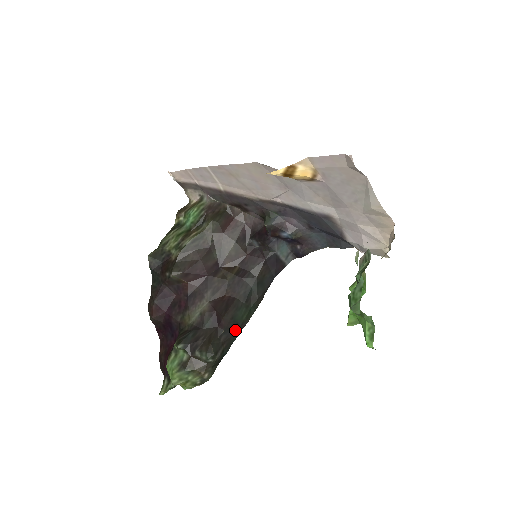
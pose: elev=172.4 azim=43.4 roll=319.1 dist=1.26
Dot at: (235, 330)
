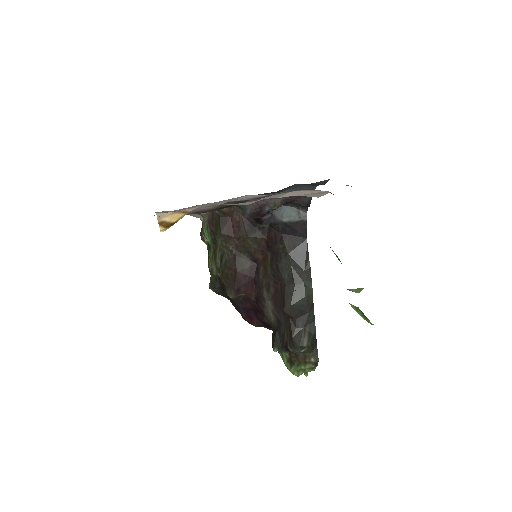
Dot at: (306, 311)
